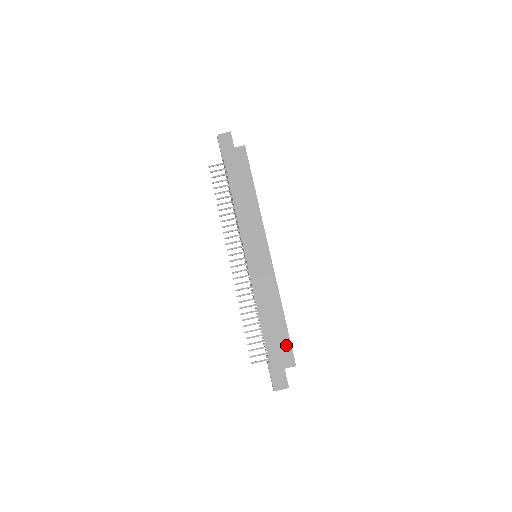
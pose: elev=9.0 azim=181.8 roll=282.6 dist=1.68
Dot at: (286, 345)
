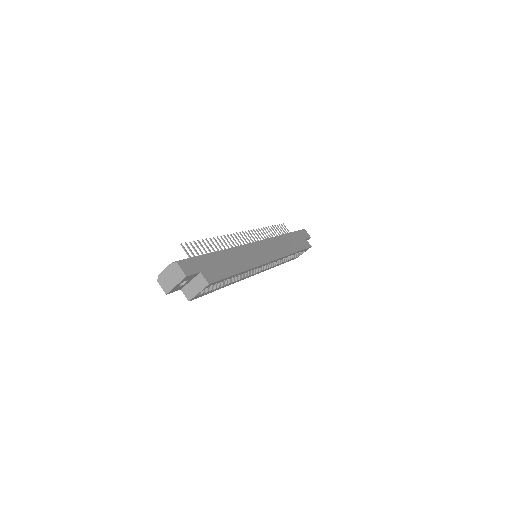
Dot at: (220, 274)
